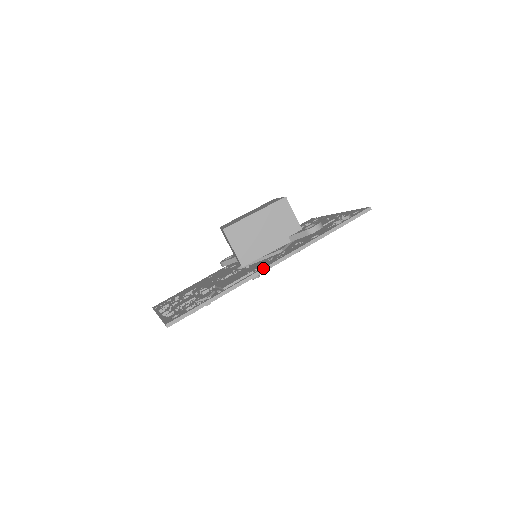
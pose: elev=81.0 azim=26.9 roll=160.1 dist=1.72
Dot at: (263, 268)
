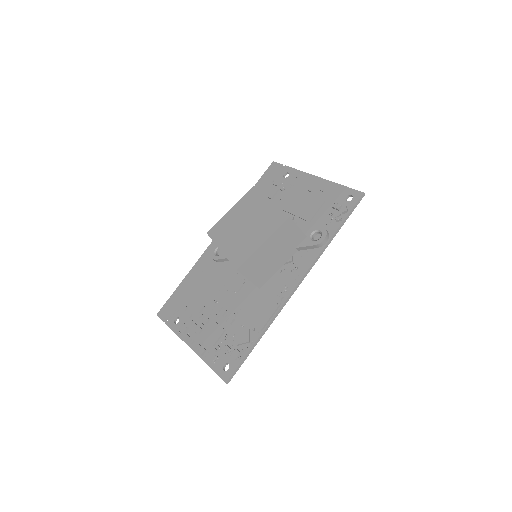
Dot at: (288, 297)
